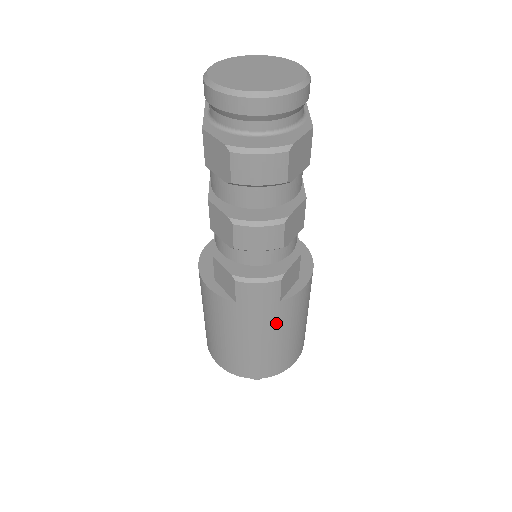
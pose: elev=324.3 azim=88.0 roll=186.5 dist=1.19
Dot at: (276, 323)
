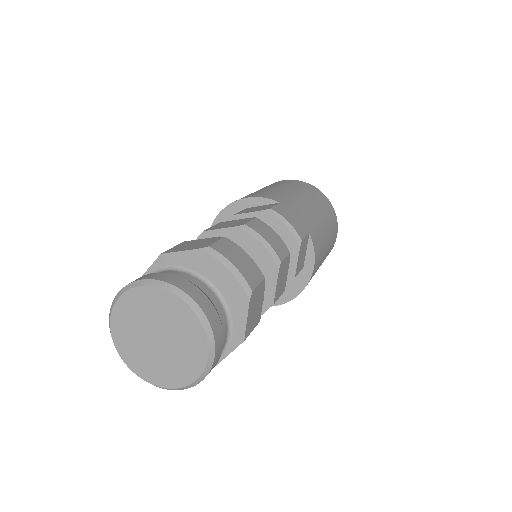
Dot at: occluded
